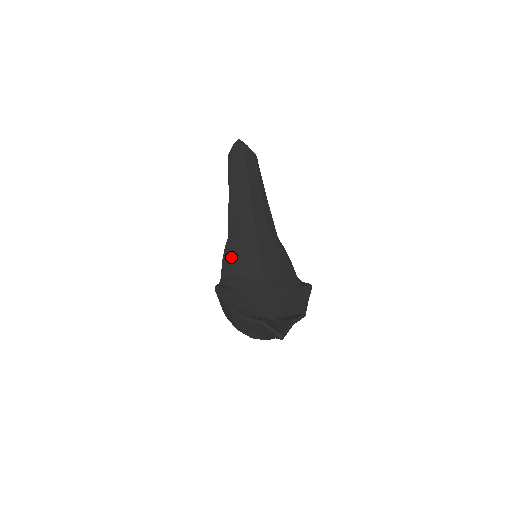
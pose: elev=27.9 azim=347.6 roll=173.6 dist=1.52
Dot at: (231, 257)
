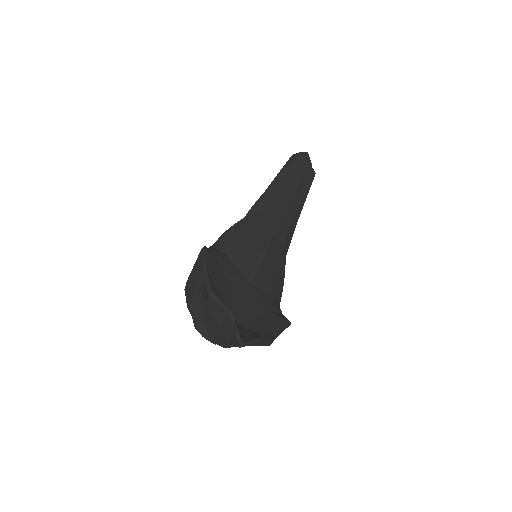
Dot at: (235, 236)
